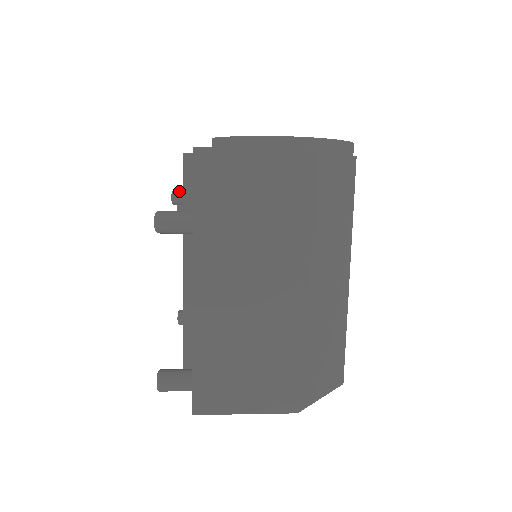
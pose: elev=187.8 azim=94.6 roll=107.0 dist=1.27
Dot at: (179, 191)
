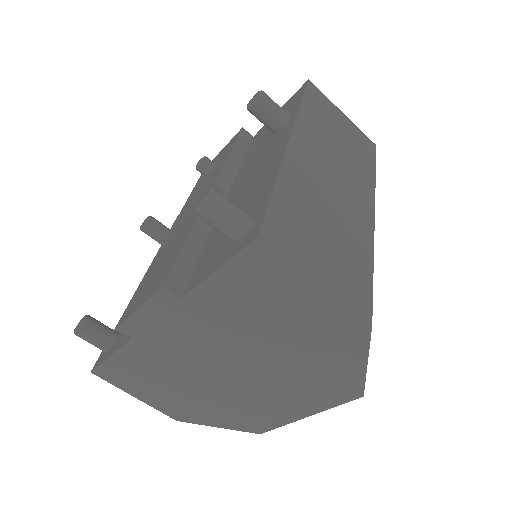
Dot at: (210, 160)
